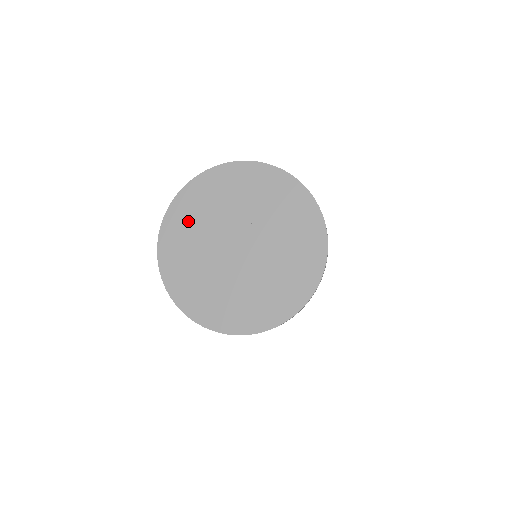
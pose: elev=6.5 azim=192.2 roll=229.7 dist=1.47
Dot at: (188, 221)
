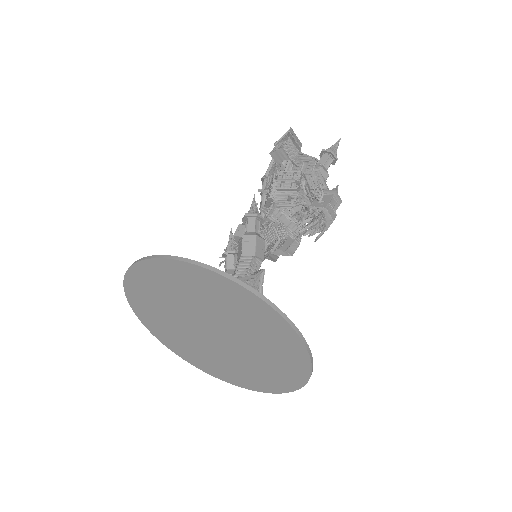
Dot at: (156, 288)
